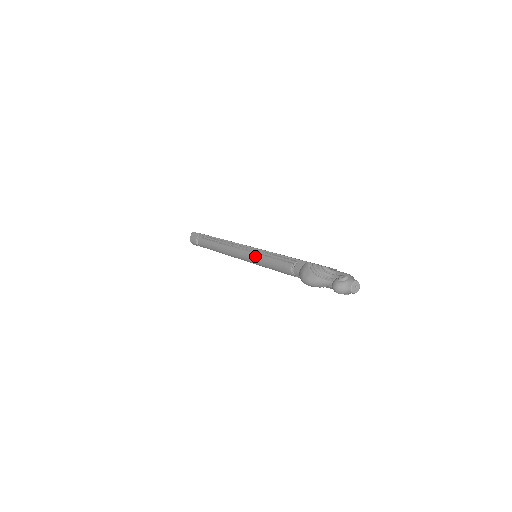
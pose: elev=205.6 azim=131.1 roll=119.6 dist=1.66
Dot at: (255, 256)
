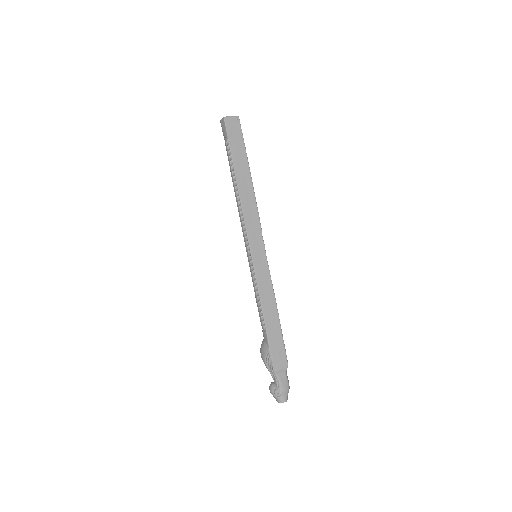
Dot at: (250, 268)
